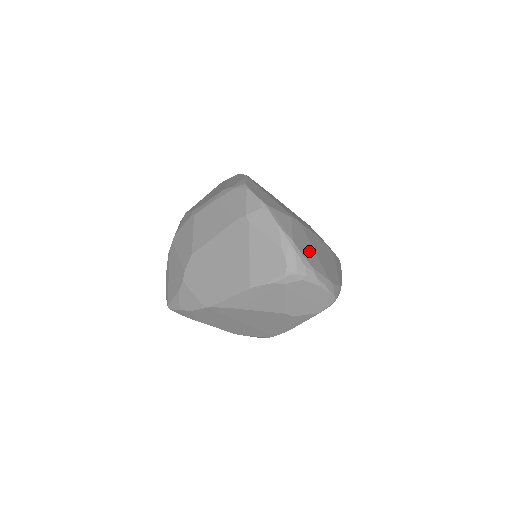
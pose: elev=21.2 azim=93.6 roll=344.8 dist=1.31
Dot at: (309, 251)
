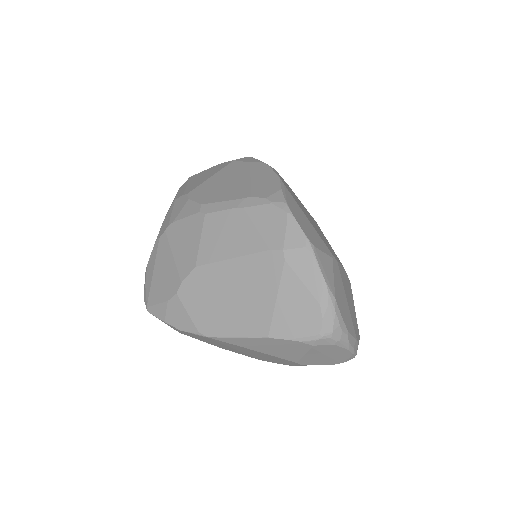
Dot at: (344, 305)
